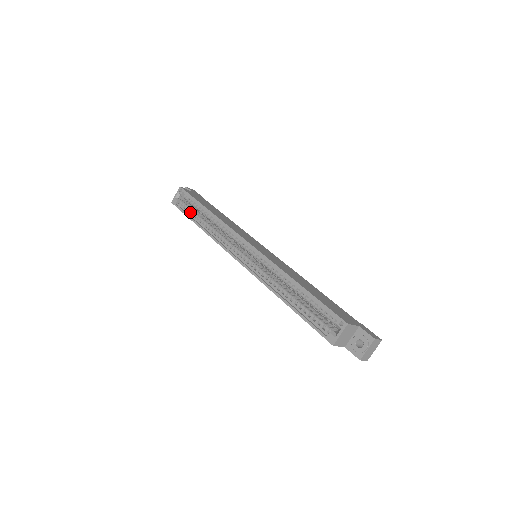
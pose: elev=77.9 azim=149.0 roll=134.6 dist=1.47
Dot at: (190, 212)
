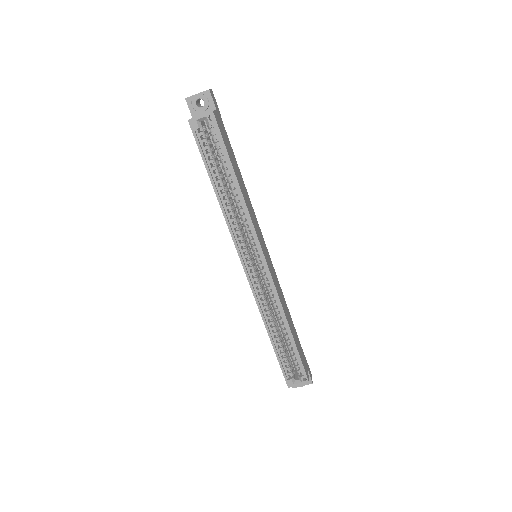
Dot at: (210, 160)
